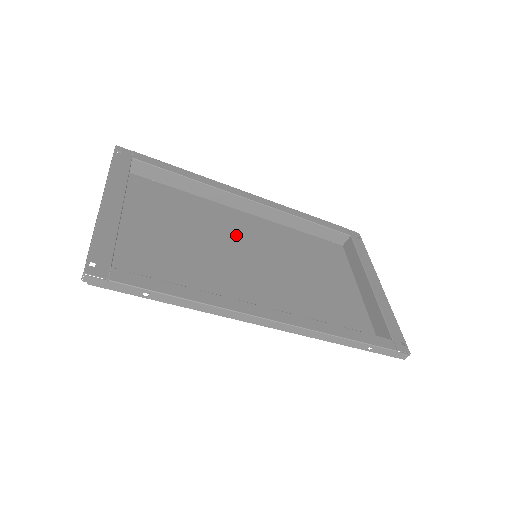
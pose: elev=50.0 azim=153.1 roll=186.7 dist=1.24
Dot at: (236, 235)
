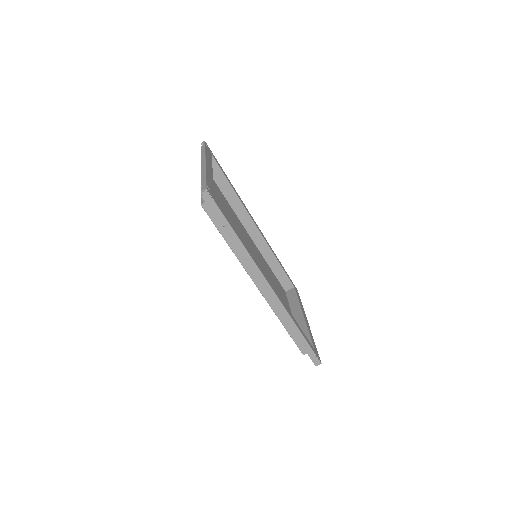
Dot at: (245, 238)
